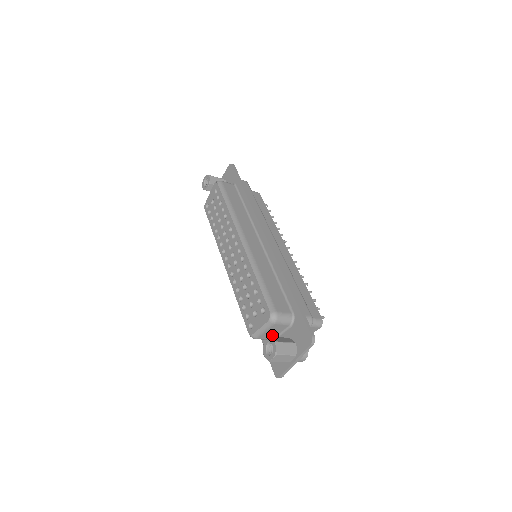
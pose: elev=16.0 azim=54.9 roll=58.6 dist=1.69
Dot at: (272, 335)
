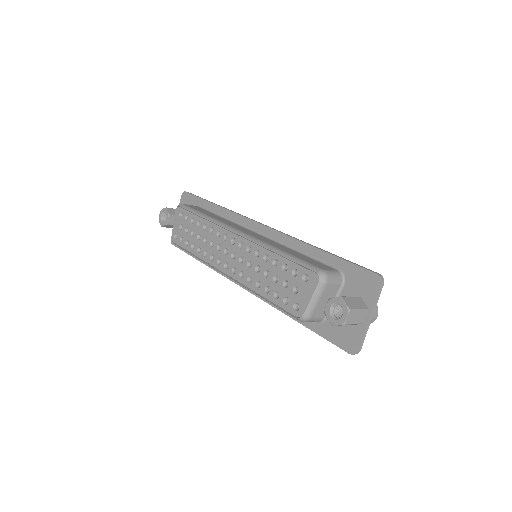
Dot at: occluded
